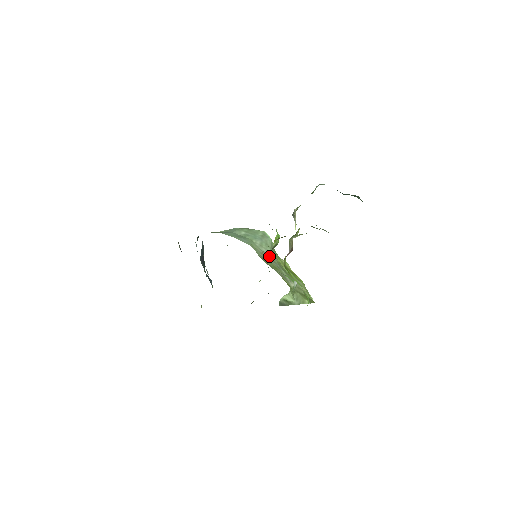
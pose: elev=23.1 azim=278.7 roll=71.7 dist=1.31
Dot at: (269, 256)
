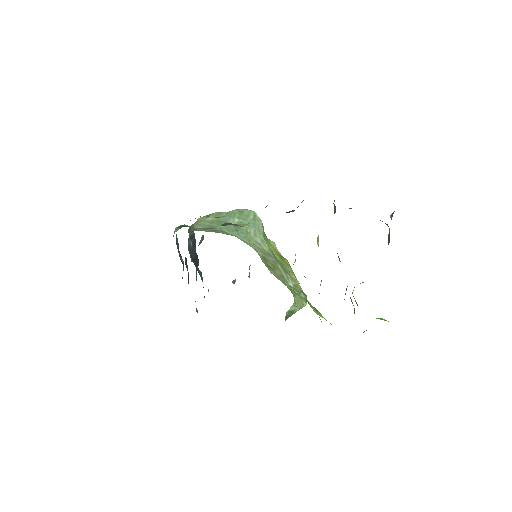
Dot at: occluded
